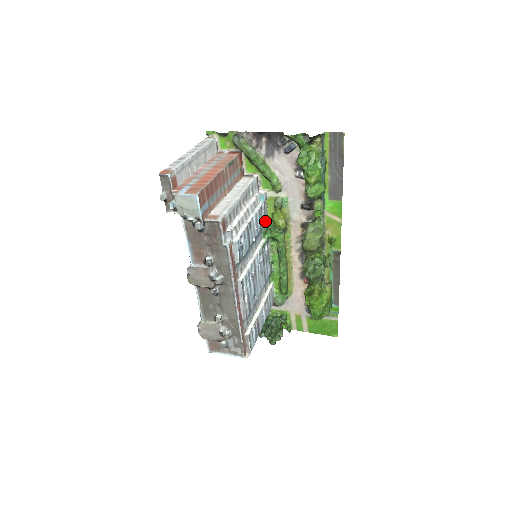
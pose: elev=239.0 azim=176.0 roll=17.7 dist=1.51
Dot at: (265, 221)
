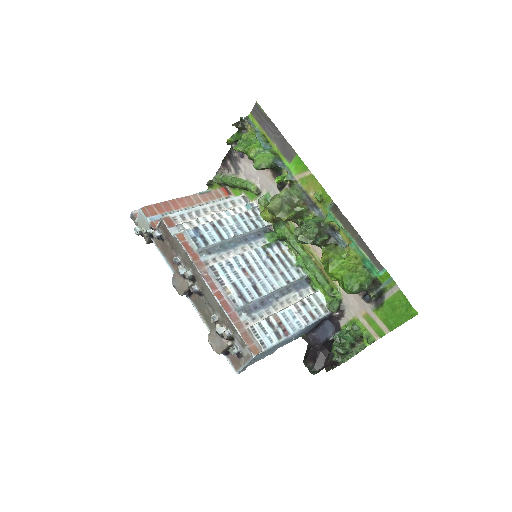
Dot at: (270, 228)
